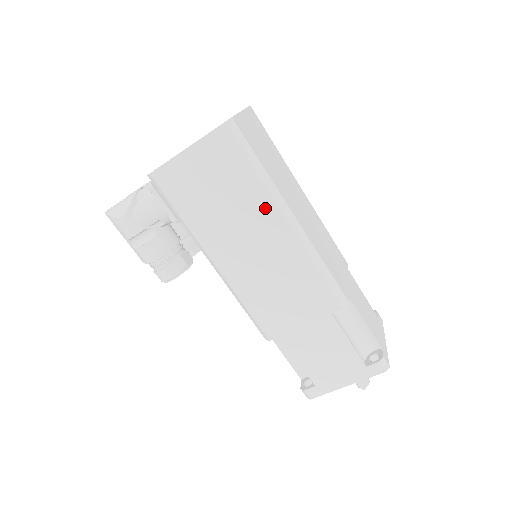
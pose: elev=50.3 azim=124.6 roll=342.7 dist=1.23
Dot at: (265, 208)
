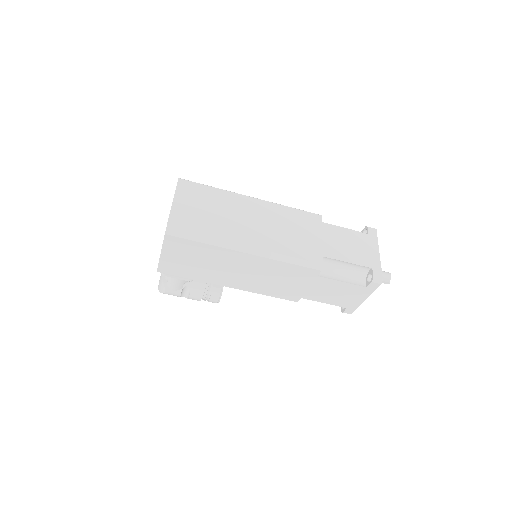
Dot at: (227, 254)
